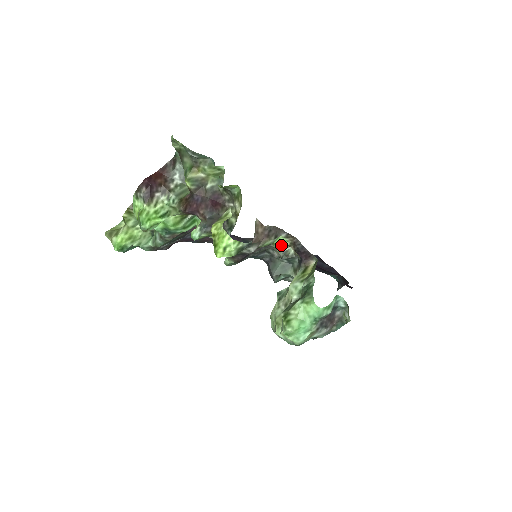
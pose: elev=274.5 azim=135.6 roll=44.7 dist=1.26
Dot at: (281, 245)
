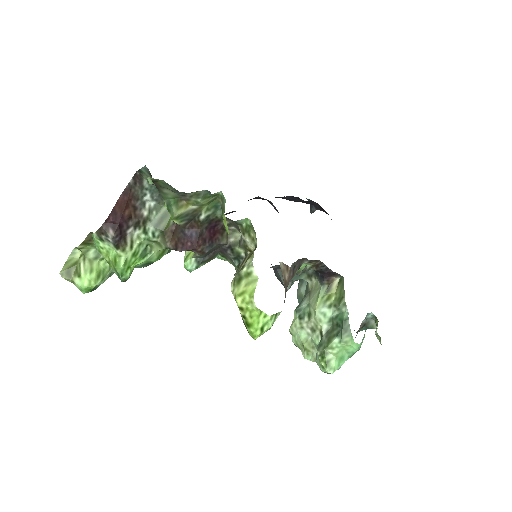
Dot at: (301, 269)
